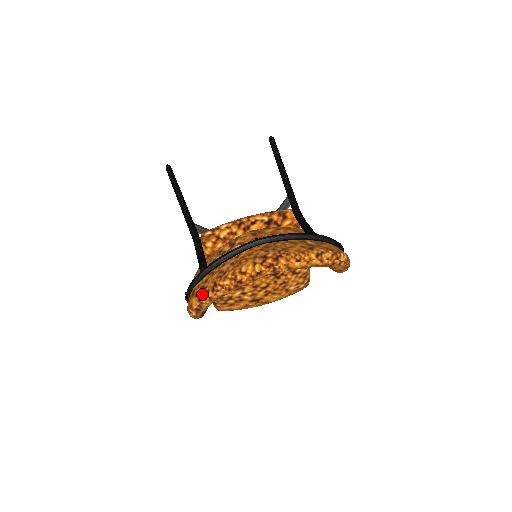
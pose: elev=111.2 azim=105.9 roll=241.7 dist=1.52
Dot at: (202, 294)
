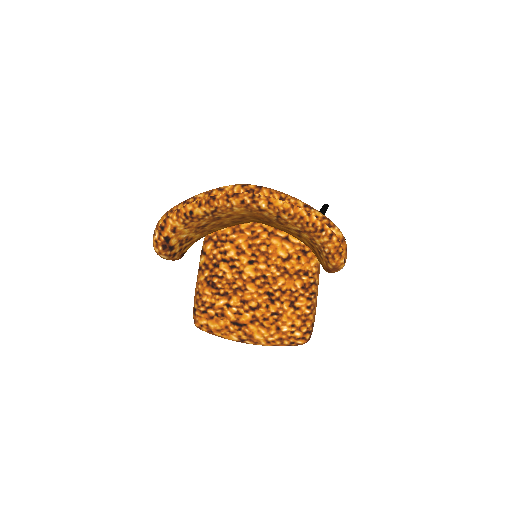
Dot at: (173, 207)
